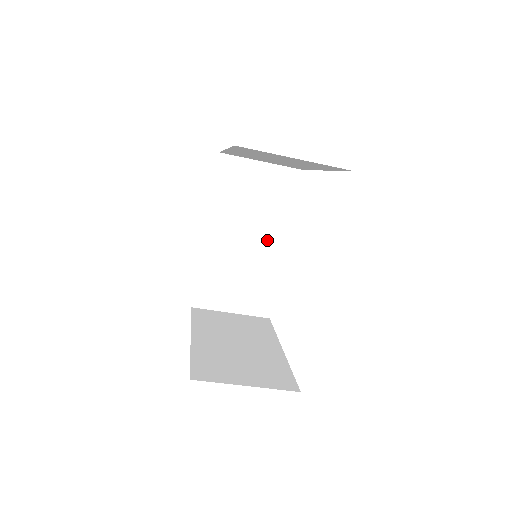
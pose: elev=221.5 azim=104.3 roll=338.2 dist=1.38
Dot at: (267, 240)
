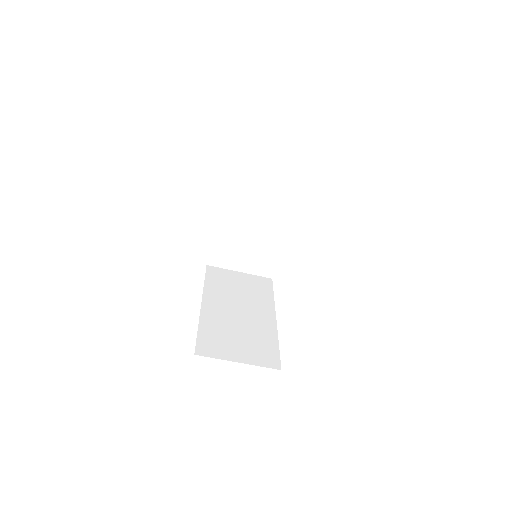
Dot at: (258, 313)
